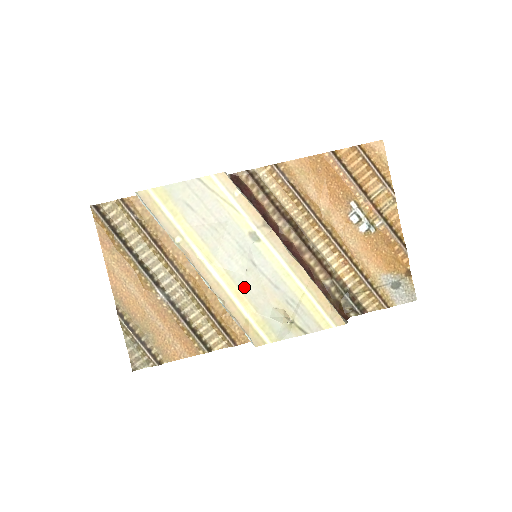
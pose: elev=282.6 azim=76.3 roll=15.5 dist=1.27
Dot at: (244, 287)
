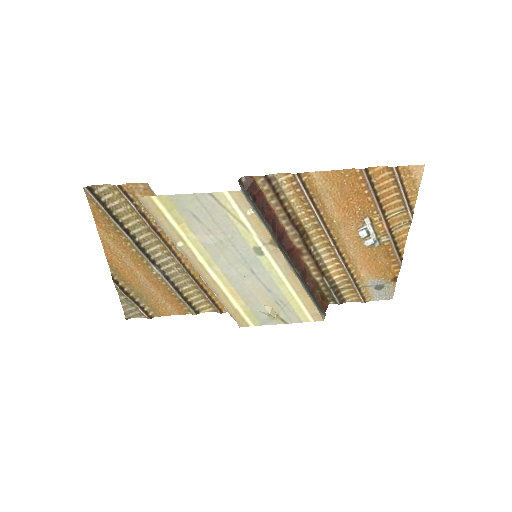
Dot at: (239, 288)
